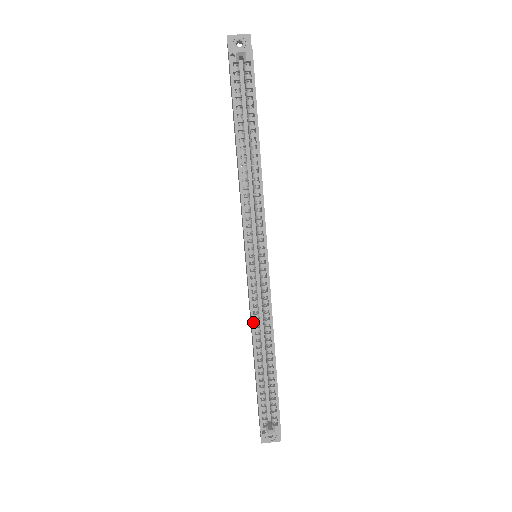
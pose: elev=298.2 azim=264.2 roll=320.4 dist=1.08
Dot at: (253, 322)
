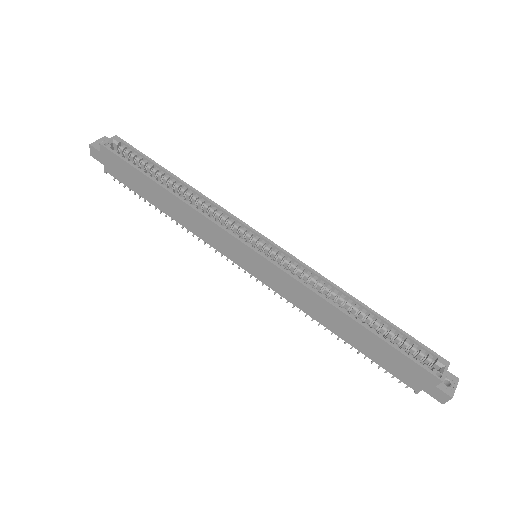
Dot at: (313, 290)
